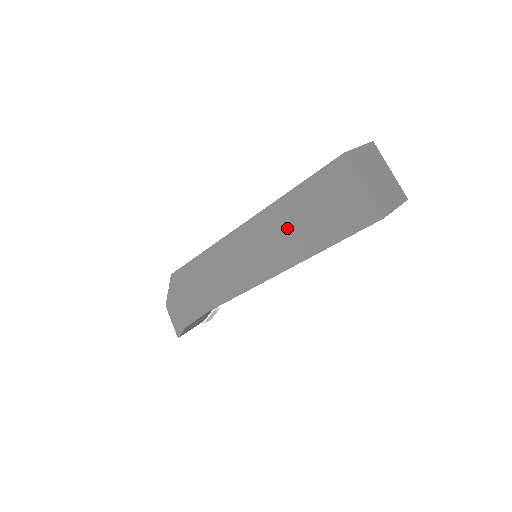
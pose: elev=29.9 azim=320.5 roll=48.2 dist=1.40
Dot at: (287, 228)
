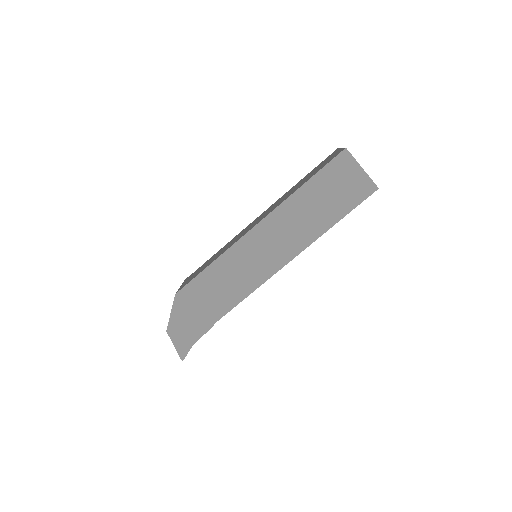
Dot at: (302, 215)
